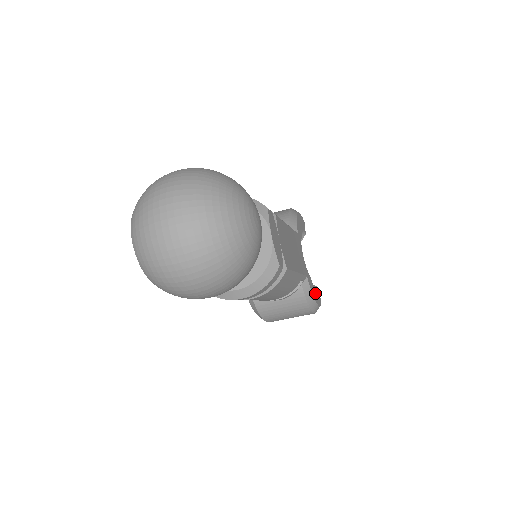
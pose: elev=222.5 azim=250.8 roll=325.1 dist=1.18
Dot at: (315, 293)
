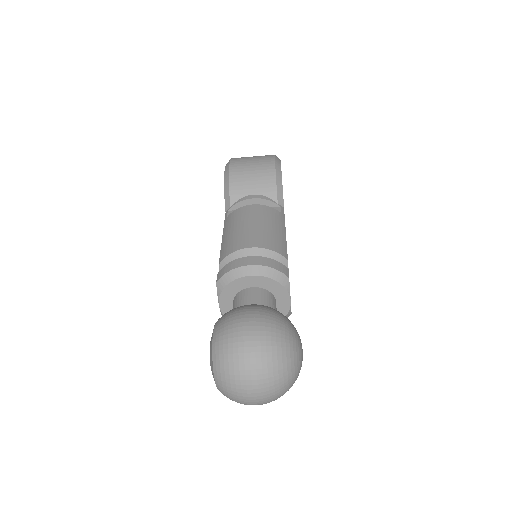
Dot at: occluded
